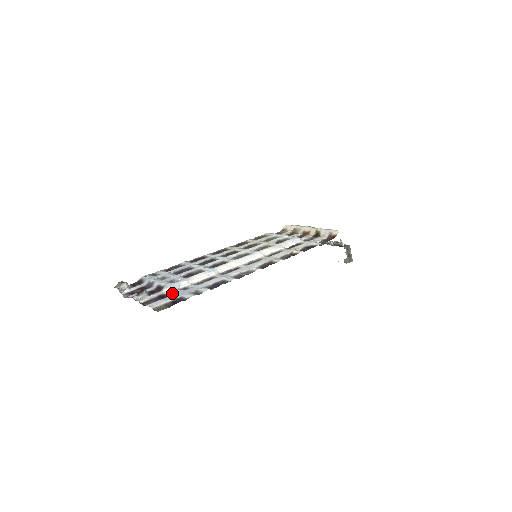
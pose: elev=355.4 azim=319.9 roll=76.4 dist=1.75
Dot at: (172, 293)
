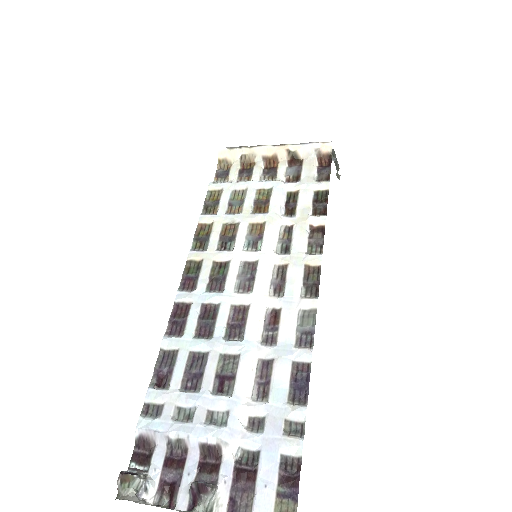
Dot at: (250, 452)
